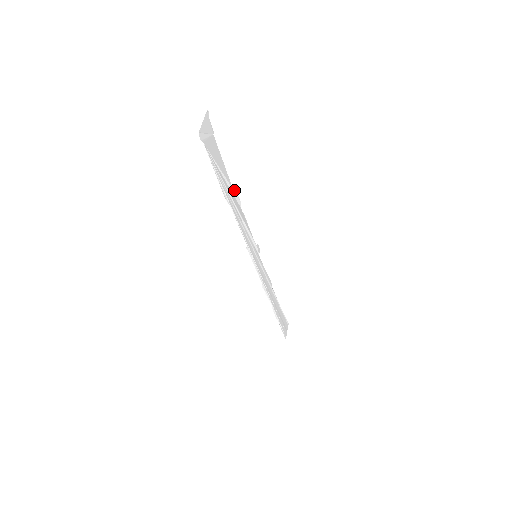
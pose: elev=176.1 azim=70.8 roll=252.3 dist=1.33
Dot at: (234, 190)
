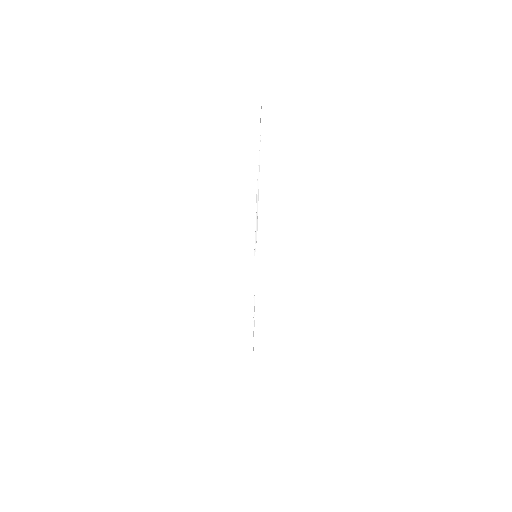
Dot at: occluded
